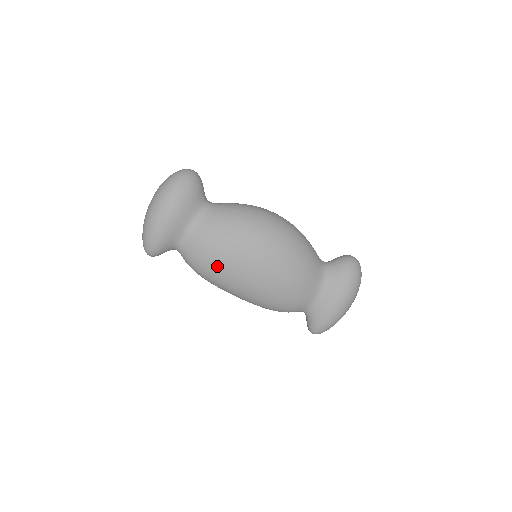
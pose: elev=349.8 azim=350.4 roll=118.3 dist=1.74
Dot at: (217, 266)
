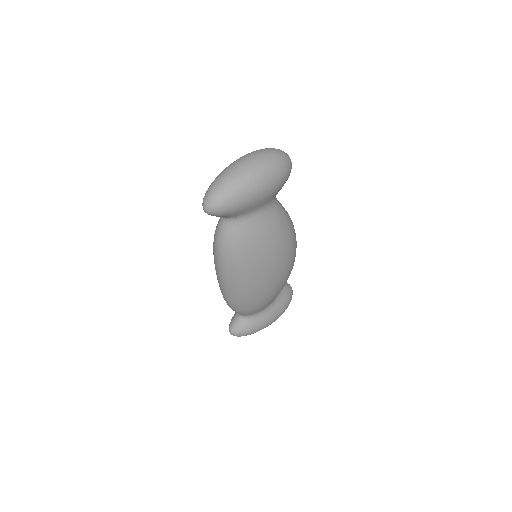
Dot at: (250, 258)
